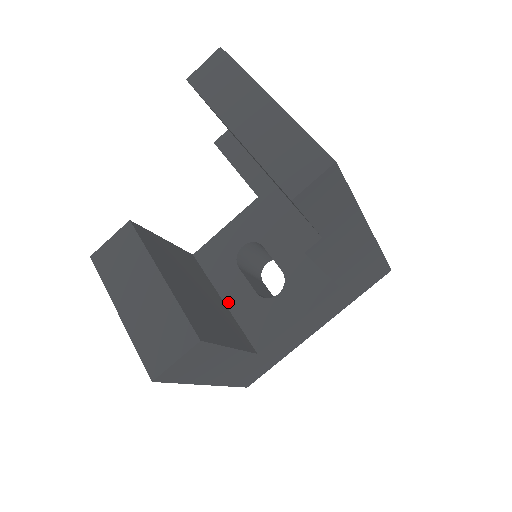
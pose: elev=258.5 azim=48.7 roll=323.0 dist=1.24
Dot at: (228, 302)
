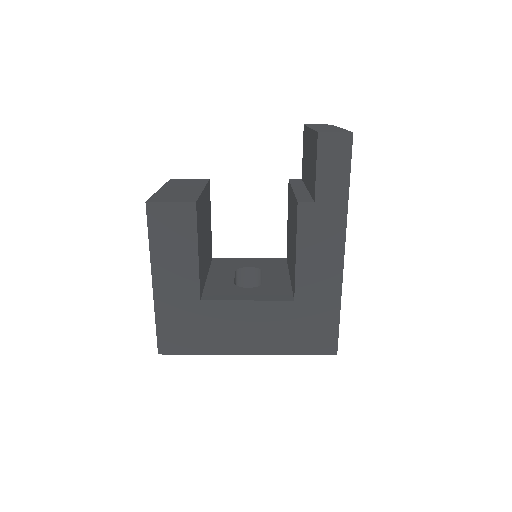
Dot at: (210, 278)
